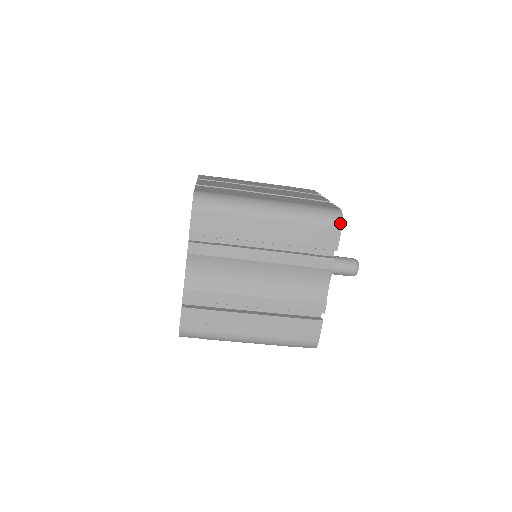
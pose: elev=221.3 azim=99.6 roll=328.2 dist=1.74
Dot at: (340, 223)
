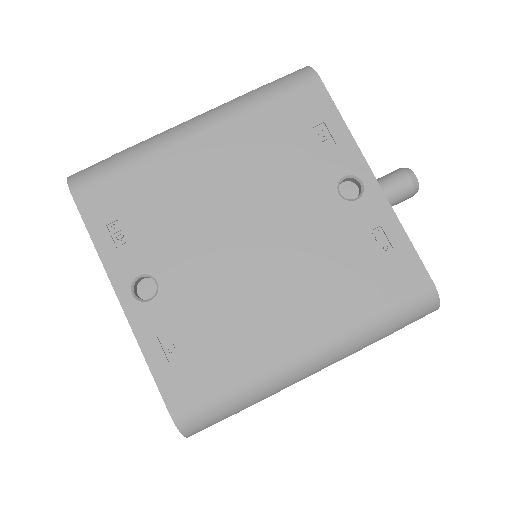
Dot at: occluded
